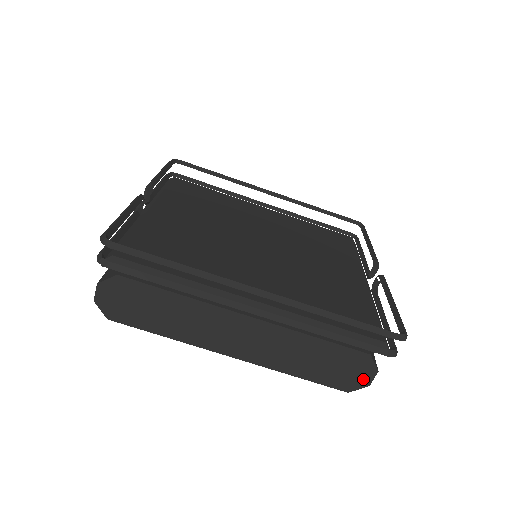
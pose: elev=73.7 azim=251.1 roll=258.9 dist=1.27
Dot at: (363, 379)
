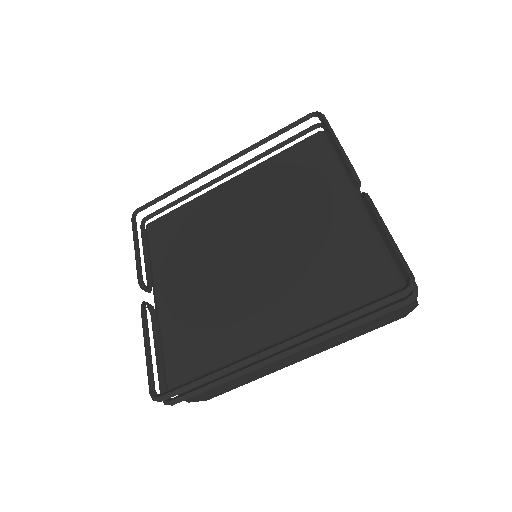
Dot at: (409, 306)
